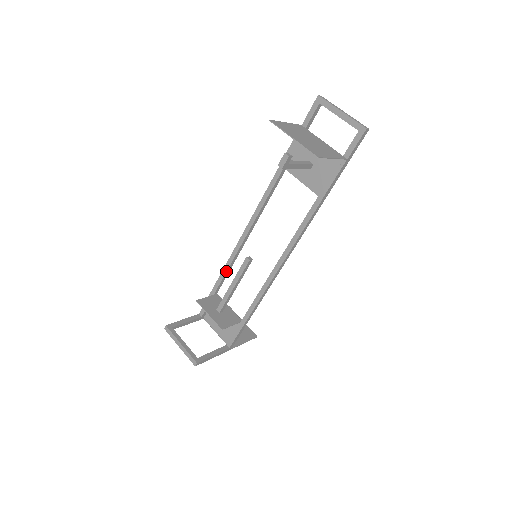
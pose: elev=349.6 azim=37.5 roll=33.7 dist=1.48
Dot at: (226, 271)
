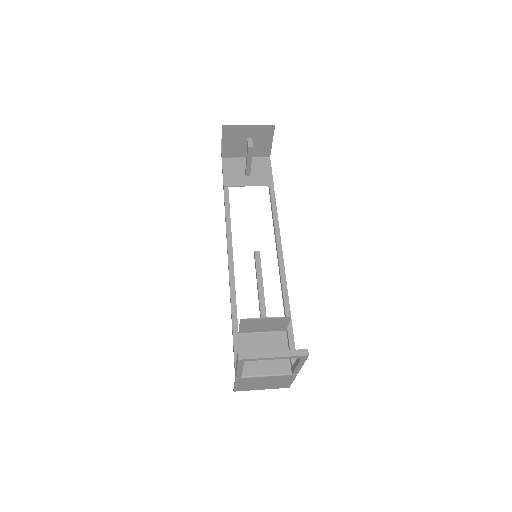
Dot at: (235, 296)
